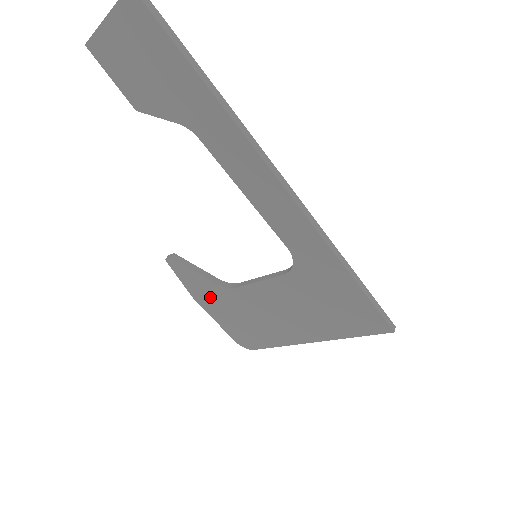
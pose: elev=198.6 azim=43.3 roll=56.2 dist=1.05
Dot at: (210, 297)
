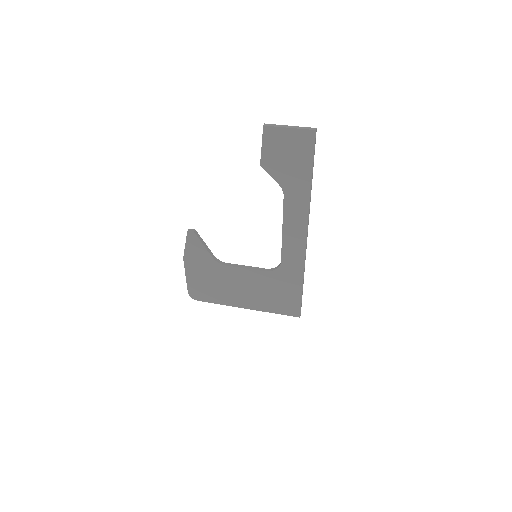
Dot at: (199, 263)
